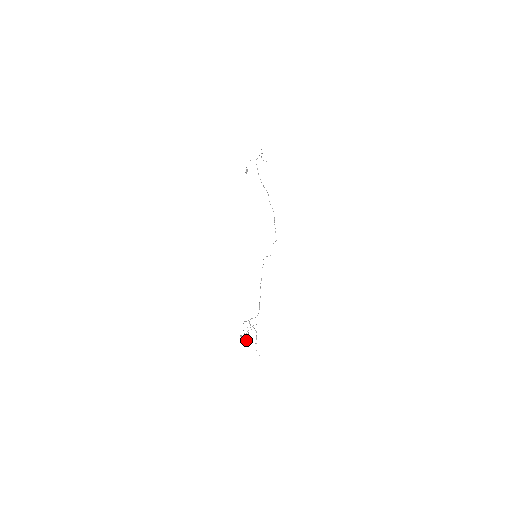
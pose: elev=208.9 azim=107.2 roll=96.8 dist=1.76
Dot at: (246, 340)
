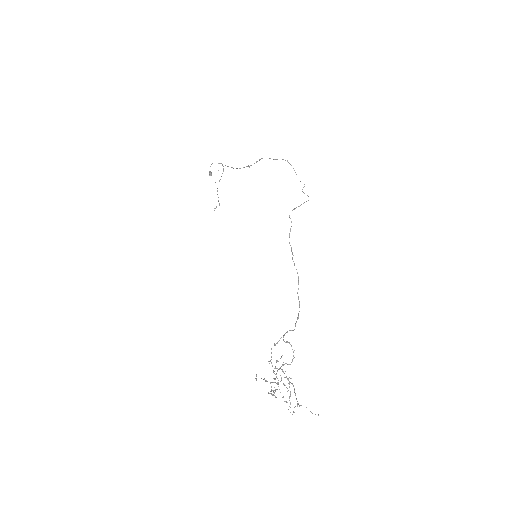
Dot at: (283, 384)
